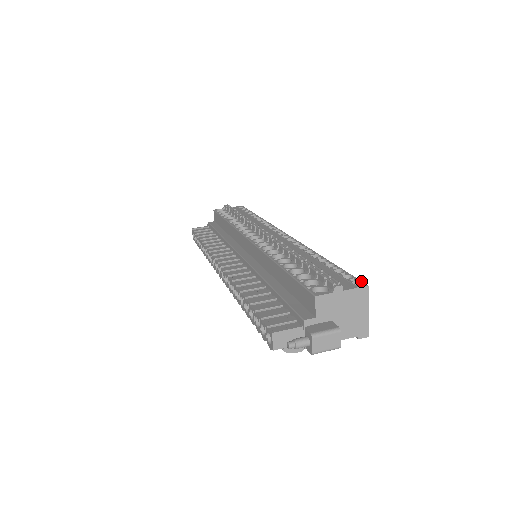
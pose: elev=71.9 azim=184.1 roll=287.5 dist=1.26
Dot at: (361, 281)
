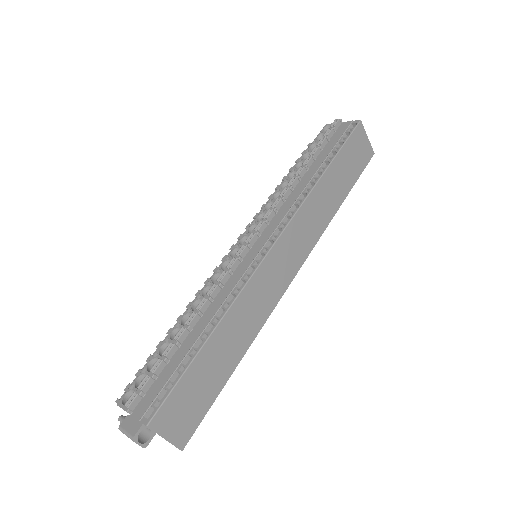
Dot at: (154, 413)
